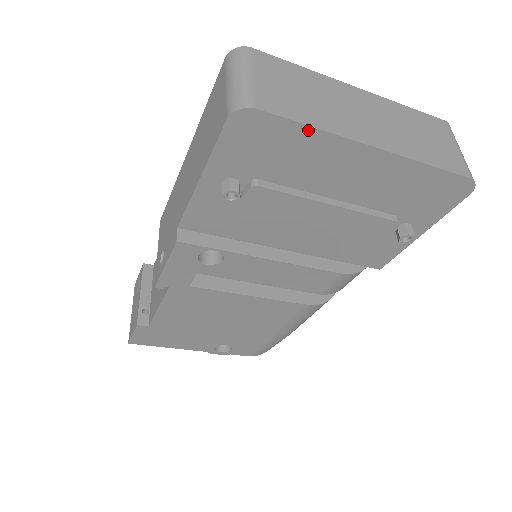
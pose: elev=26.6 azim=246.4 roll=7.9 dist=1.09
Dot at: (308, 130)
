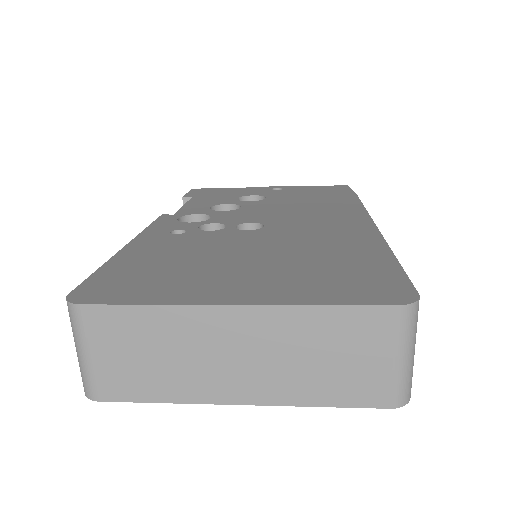
Dot at: (160, 399)
